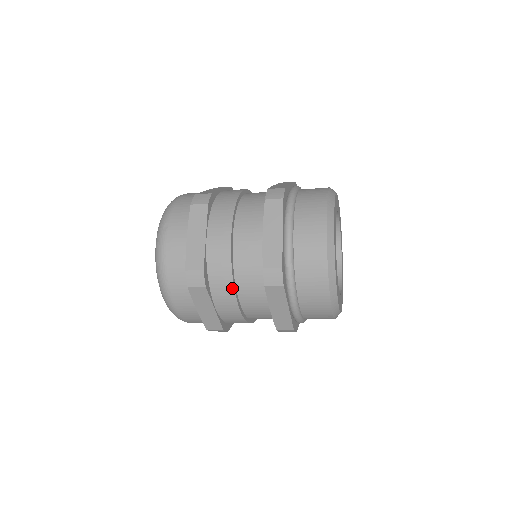
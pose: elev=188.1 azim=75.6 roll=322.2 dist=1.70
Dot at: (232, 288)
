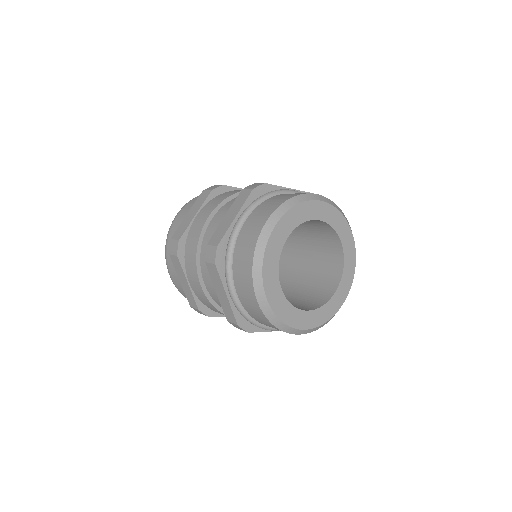
Dot at: (195, 263)
